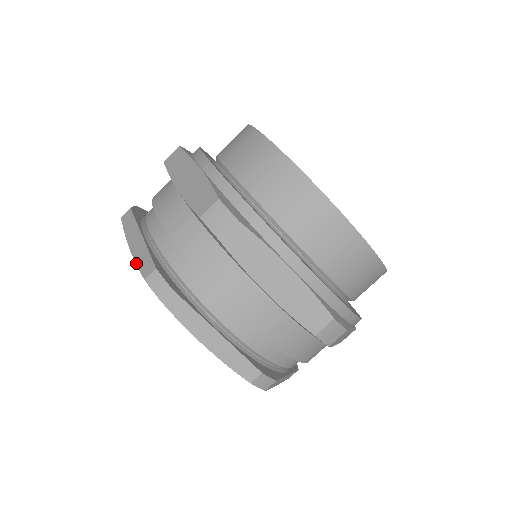
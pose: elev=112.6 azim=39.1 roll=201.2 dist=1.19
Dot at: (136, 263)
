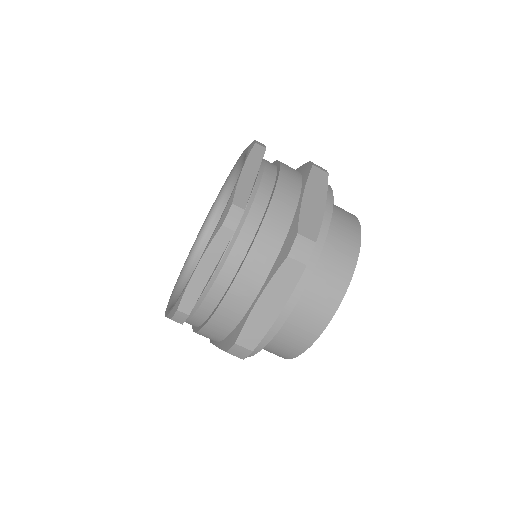
Dot at: occluded
